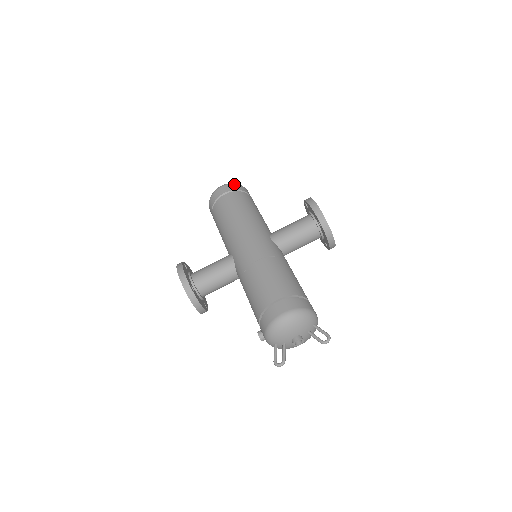
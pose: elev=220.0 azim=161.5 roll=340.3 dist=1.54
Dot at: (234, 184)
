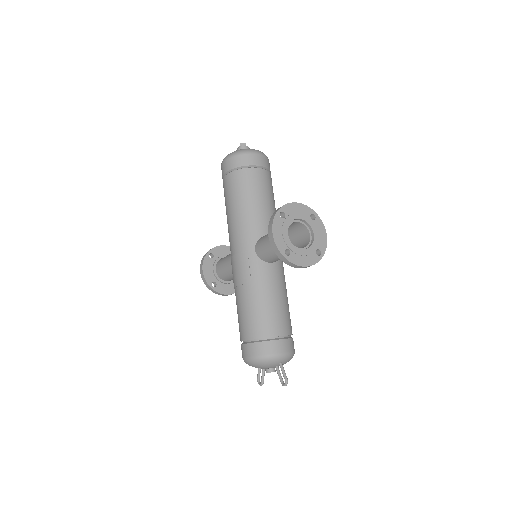
Dot at: (233, 157)
